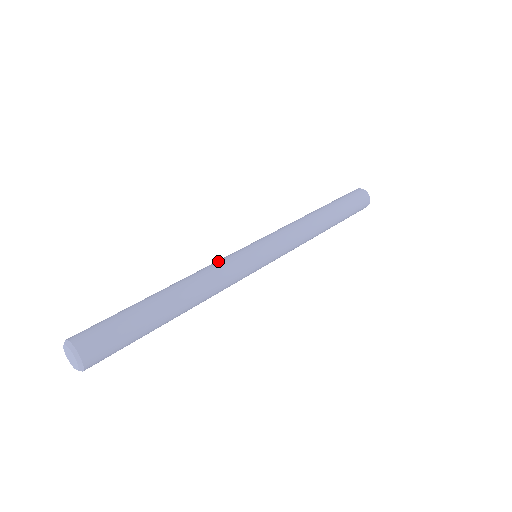
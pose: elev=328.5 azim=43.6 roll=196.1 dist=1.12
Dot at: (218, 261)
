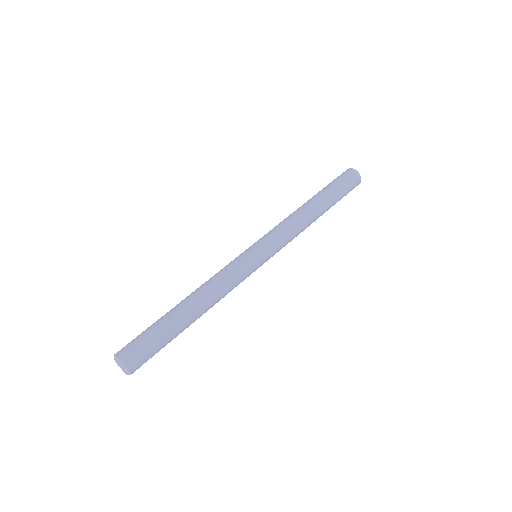
Dot at: (220, 270)
